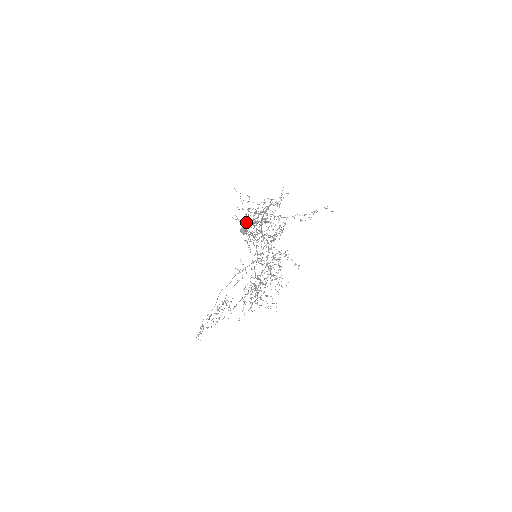
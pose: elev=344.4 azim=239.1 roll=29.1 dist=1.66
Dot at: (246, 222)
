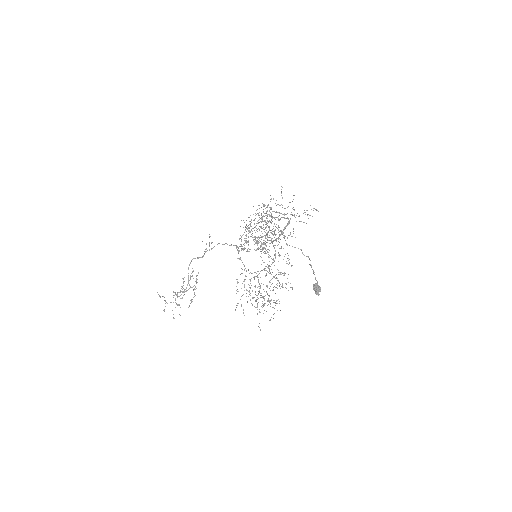
Dot at: occluded
